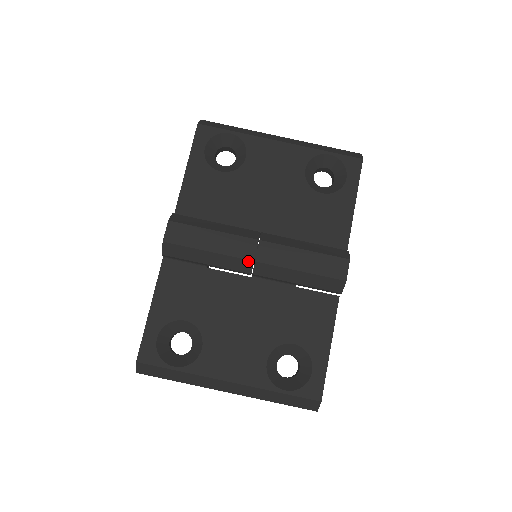
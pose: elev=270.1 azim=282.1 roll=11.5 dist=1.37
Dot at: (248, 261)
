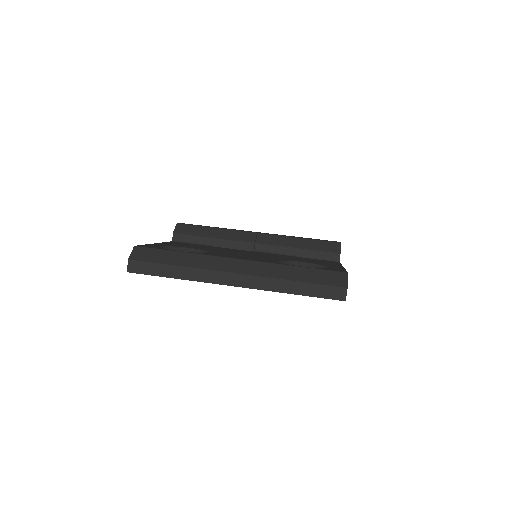
Dot at: (251, 233)
